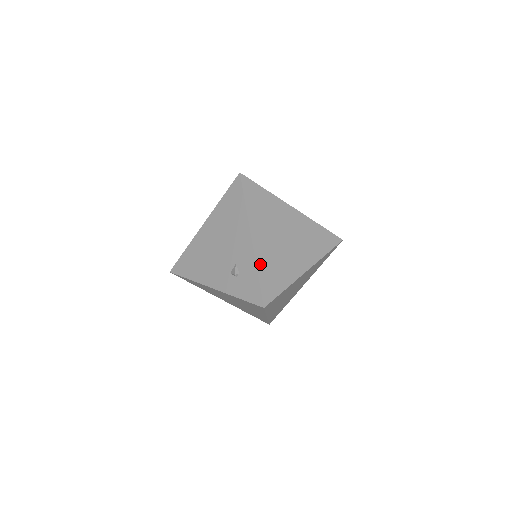
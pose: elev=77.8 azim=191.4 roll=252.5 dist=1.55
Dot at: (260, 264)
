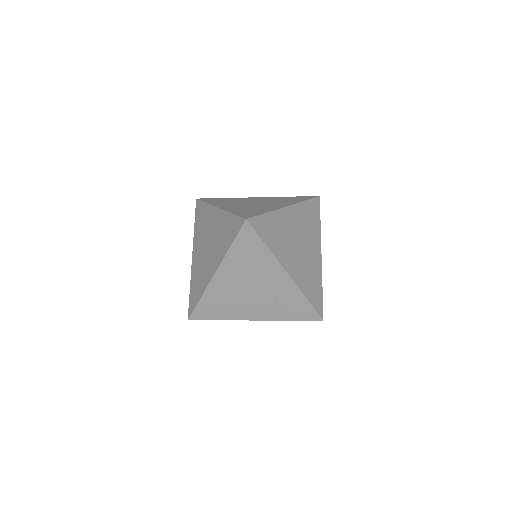
Dot at: (303, 290)
